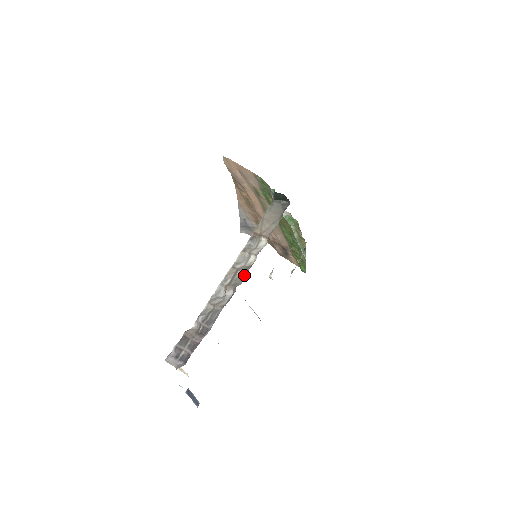
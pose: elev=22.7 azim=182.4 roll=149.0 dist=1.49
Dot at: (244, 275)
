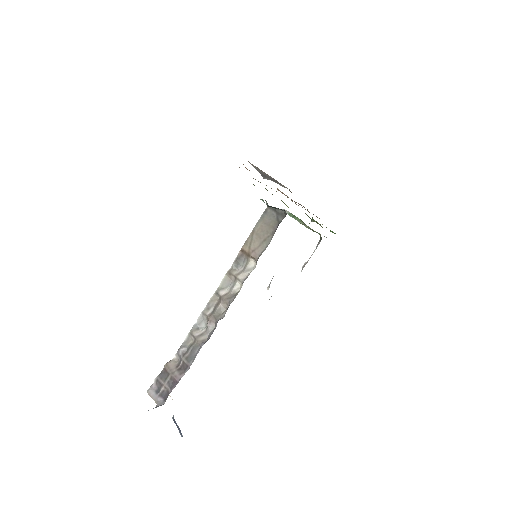
Dot at: (228, 305)
